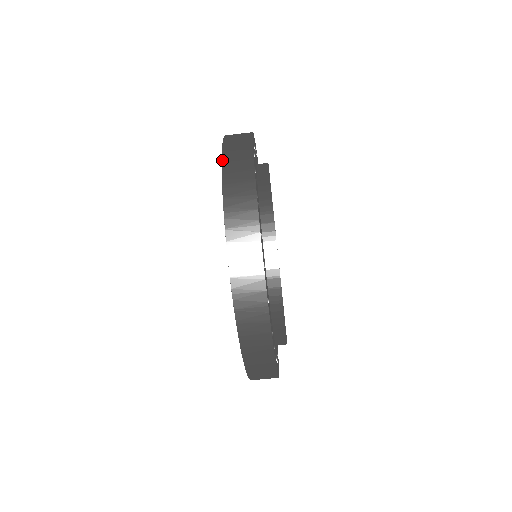
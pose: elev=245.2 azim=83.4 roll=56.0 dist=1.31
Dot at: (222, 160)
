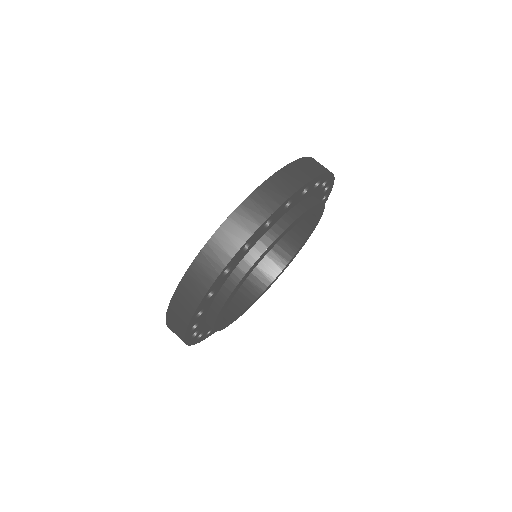
Dot at: (293, 162)
